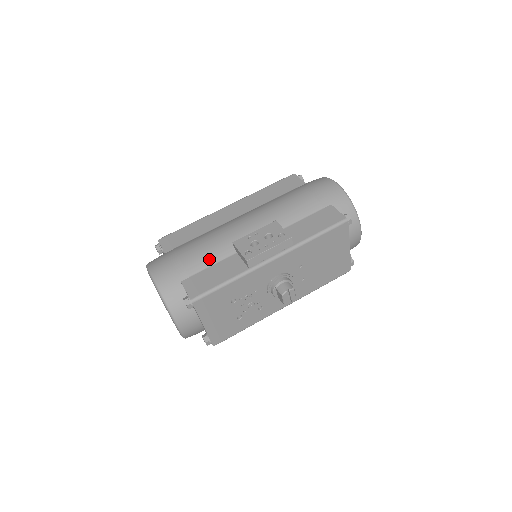
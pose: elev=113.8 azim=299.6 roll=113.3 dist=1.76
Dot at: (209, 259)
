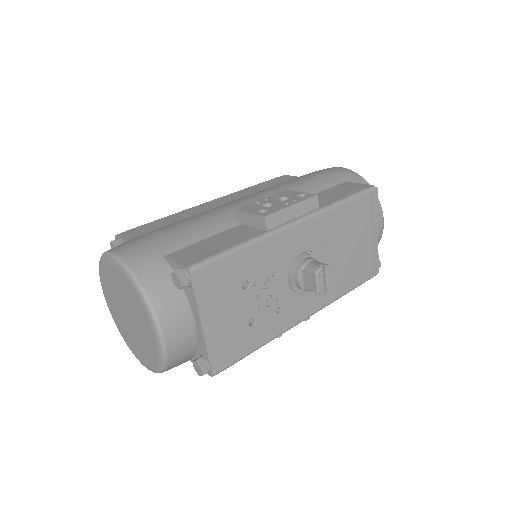
Dot at: (203, 231)
